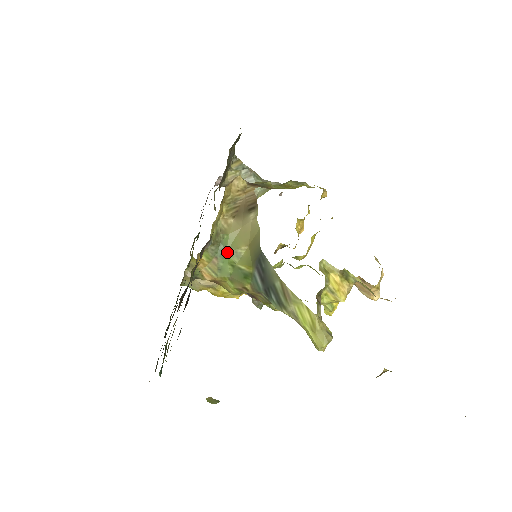
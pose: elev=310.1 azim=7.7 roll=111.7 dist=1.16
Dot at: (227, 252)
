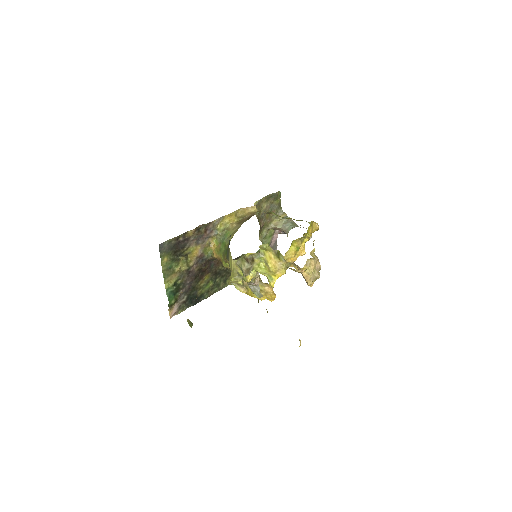
Dot at: (225, 240)
